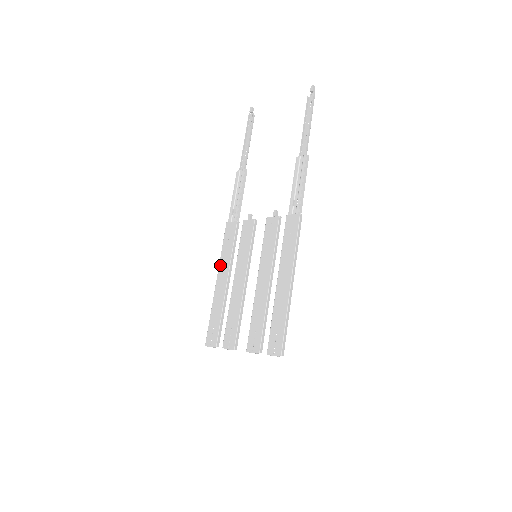
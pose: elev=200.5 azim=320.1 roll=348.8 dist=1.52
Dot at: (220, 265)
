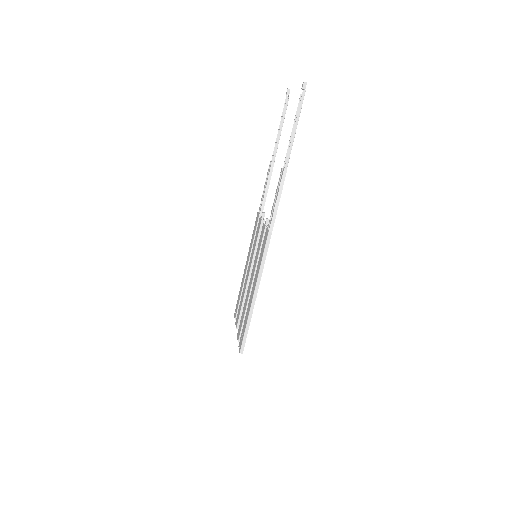
Dot at: occluded
